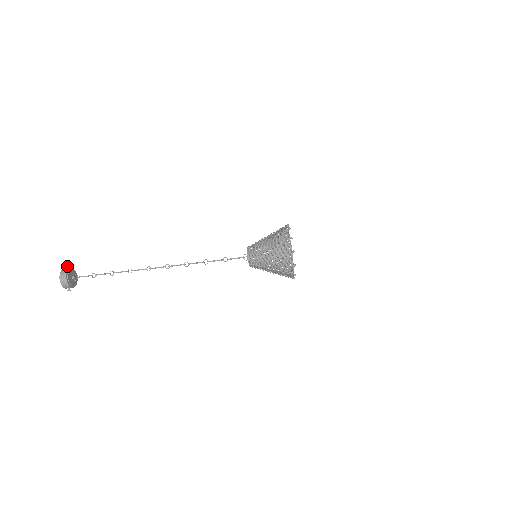
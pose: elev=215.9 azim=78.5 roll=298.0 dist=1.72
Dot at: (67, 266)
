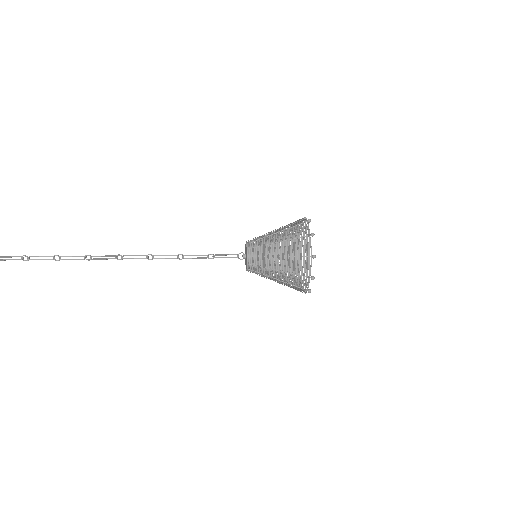
Dot at: out of frame
